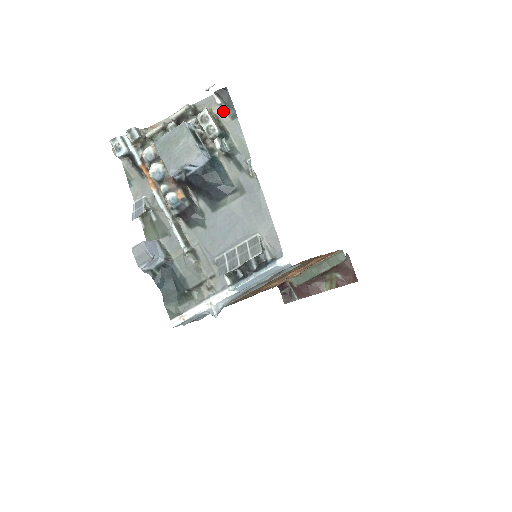
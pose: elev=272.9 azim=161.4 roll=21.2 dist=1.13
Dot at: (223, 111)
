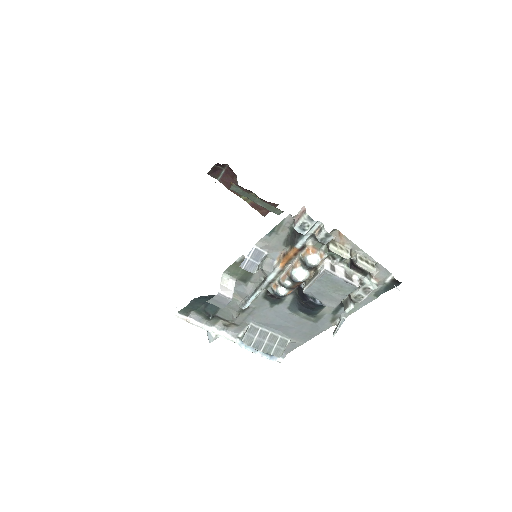
Dot at: (379, 287)
